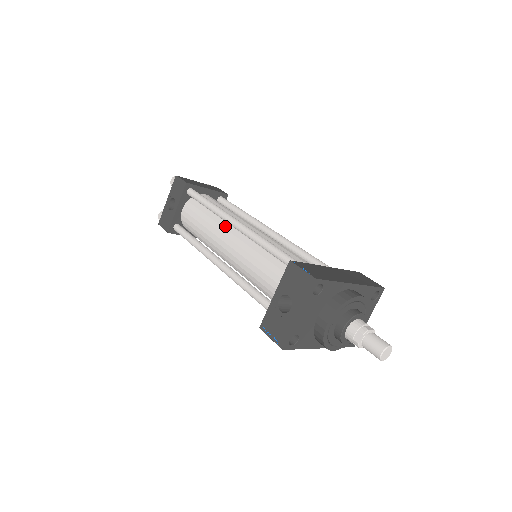
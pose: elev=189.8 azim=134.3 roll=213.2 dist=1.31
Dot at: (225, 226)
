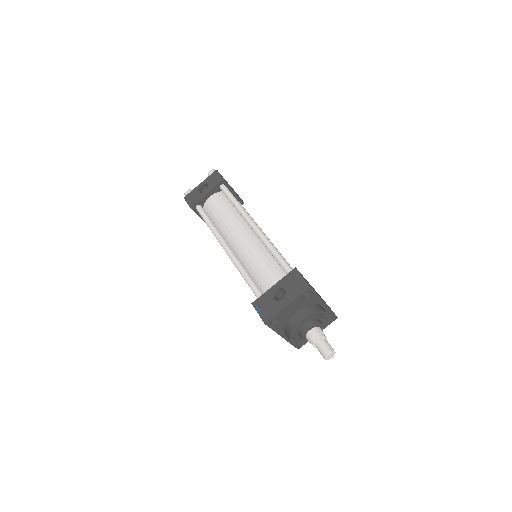
Dot at: (243, 224)
